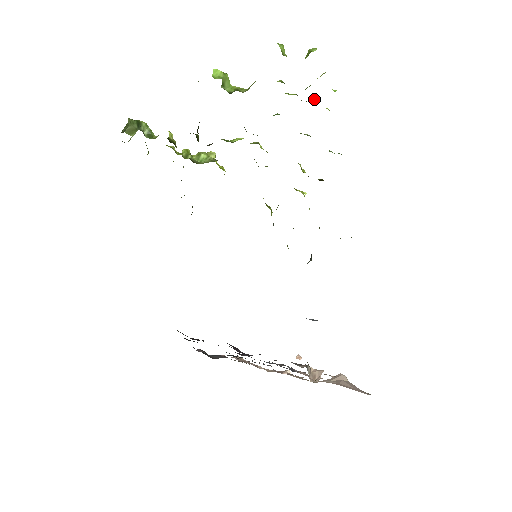
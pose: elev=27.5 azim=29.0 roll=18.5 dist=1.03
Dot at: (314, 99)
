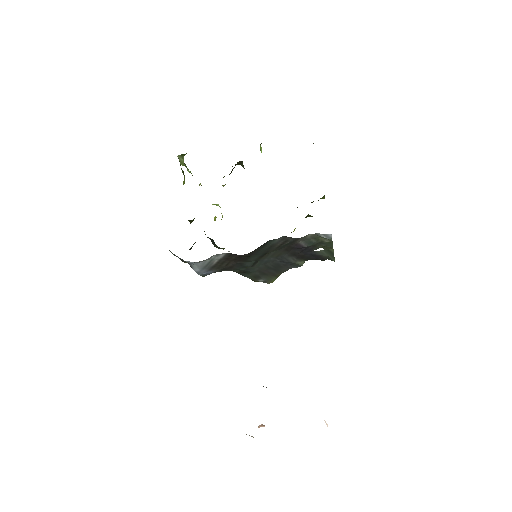
Dot at: occluded
